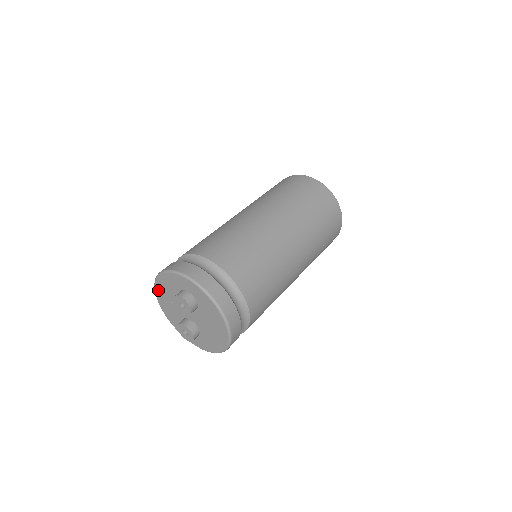
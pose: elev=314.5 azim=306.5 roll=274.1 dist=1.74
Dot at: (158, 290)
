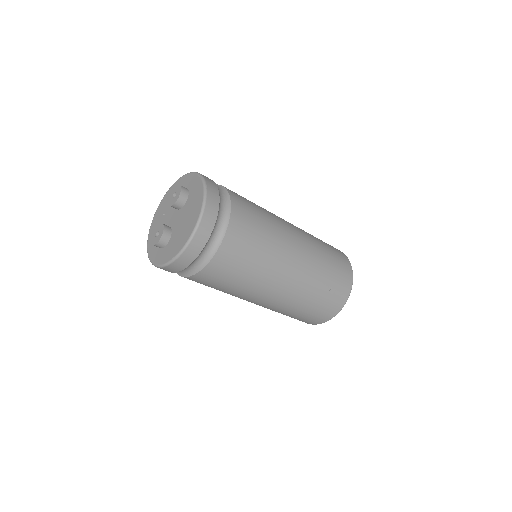
Dot at: (159, 208)
